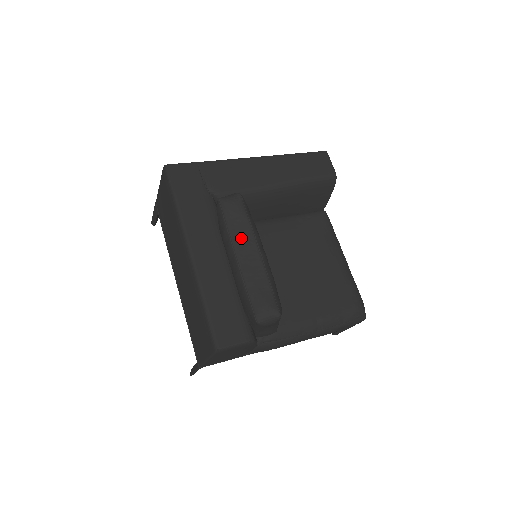
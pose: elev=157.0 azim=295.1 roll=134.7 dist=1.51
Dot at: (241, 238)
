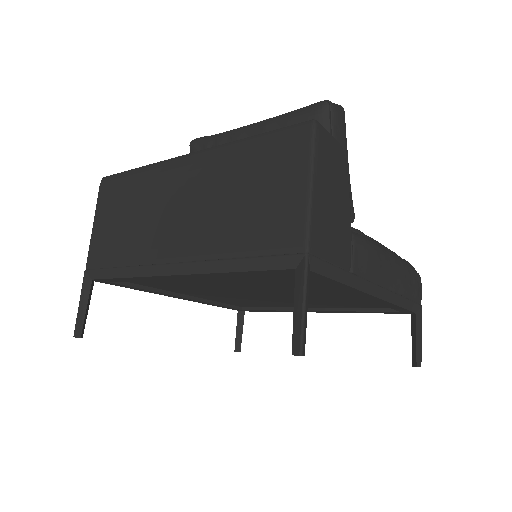
Dot at: occluded
